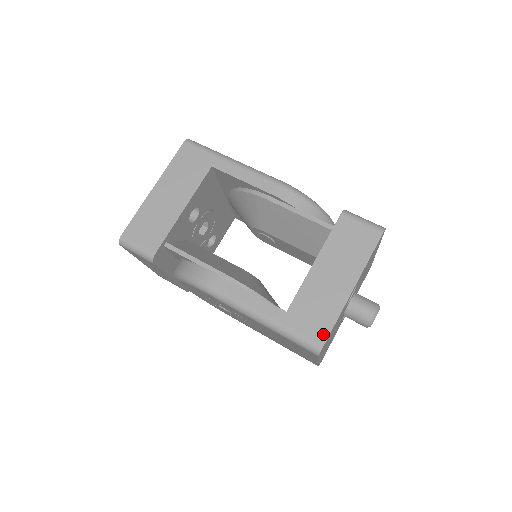
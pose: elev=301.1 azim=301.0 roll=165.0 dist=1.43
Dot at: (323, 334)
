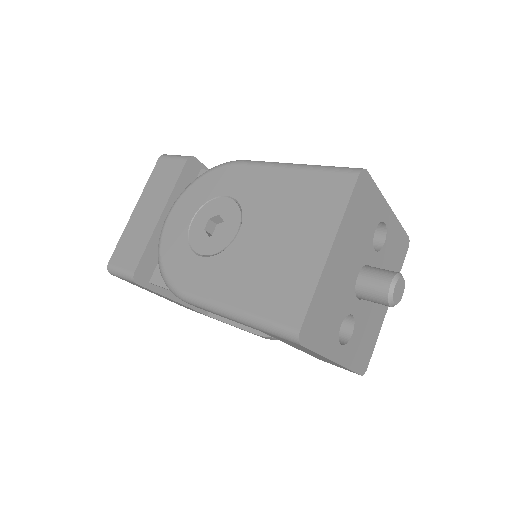
Dot at: occluded
